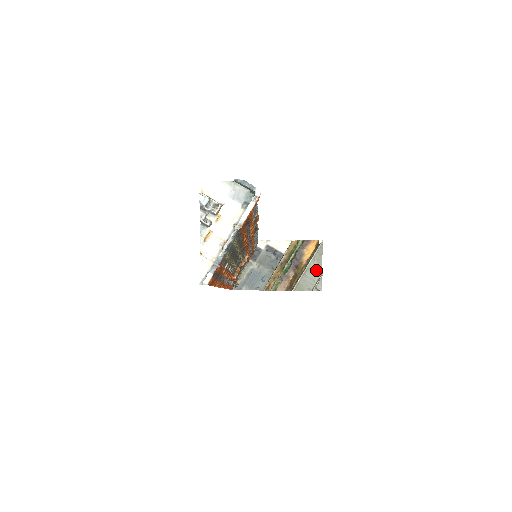
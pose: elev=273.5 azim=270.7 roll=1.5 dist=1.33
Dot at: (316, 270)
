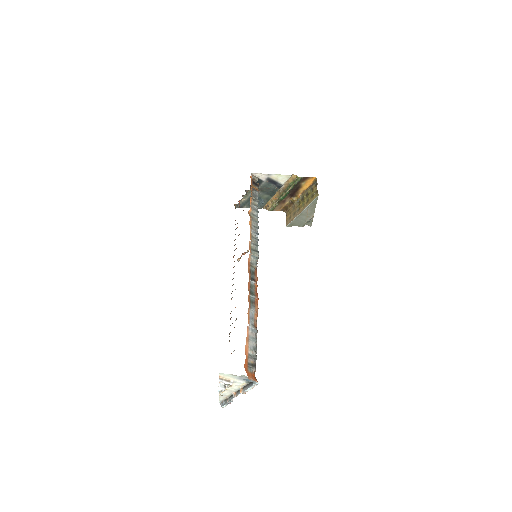
Dot at: (309, 214)
